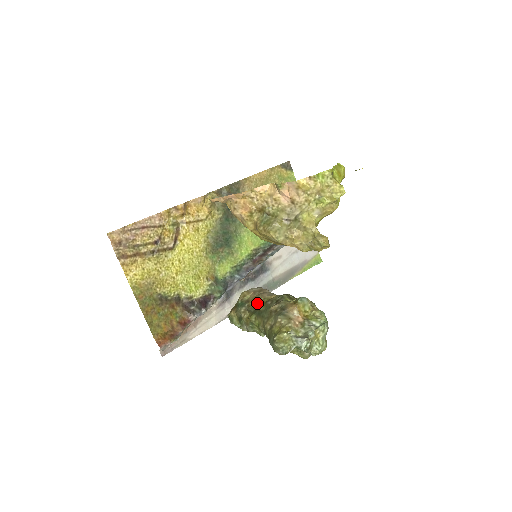
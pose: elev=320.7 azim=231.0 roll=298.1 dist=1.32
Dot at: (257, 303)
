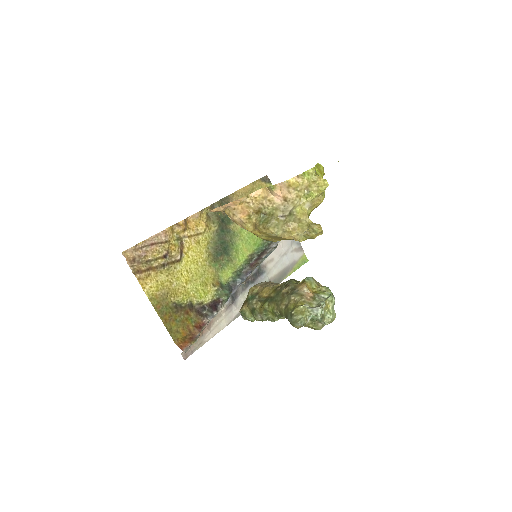
Dot at: (267, 292)
